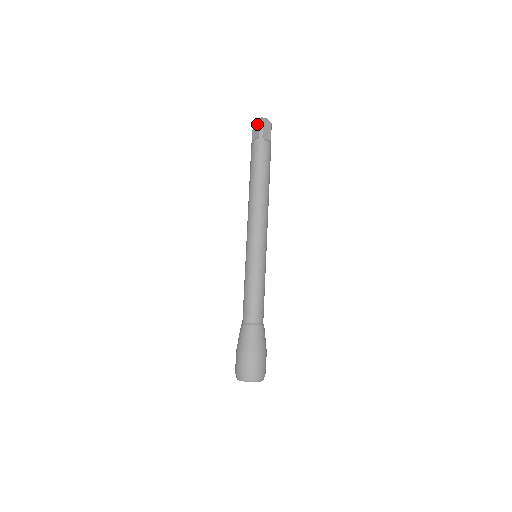
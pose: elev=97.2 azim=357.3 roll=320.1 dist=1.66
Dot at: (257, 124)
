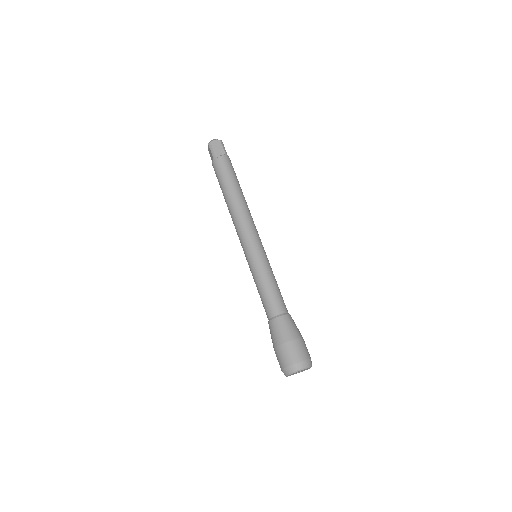
Dot at: (218, 143)
